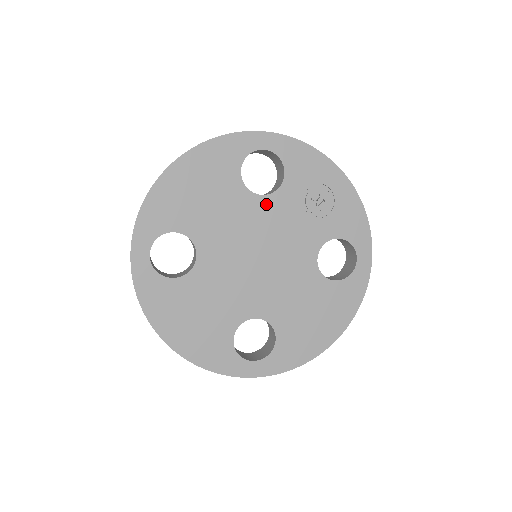
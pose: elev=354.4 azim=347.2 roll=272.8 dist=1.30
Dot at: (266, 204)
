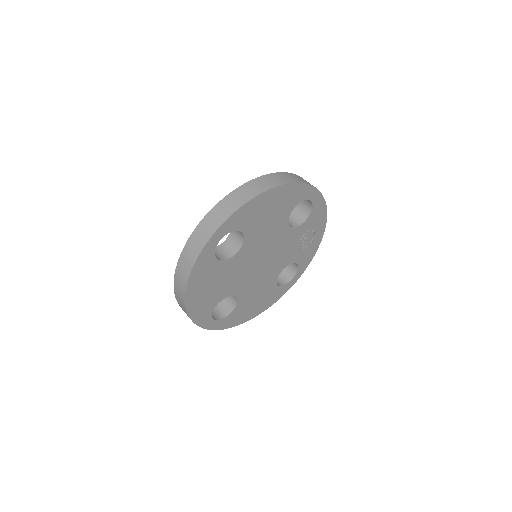
Dot at: (288, 233)
